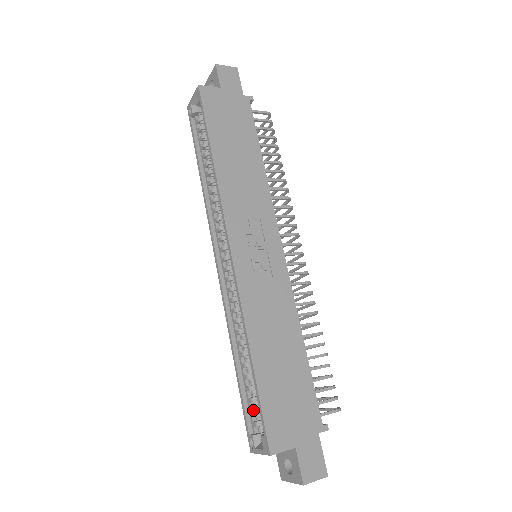
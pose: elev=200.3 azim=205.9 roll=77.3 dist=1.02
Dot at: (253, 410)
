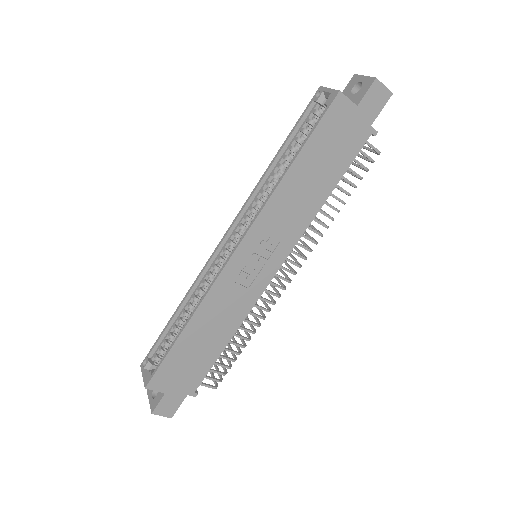
Dot at: (161, 349)
